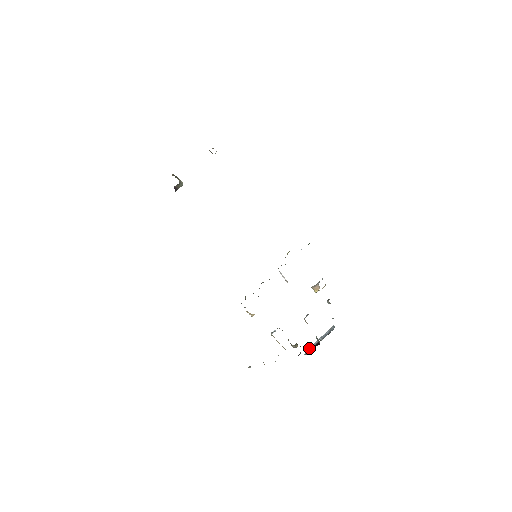
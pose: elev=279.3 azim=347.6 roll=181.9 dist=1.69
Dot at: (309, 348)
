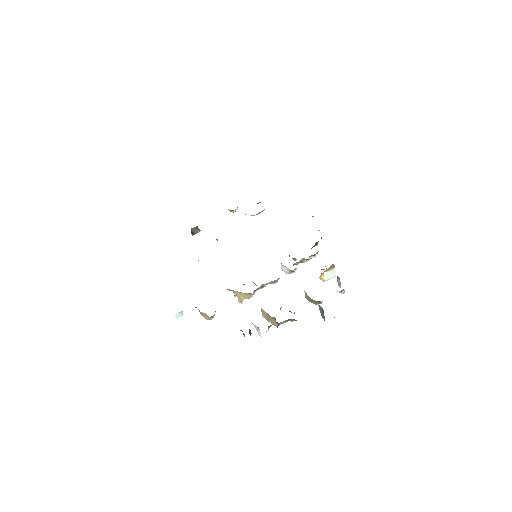
Dot at: occluded
